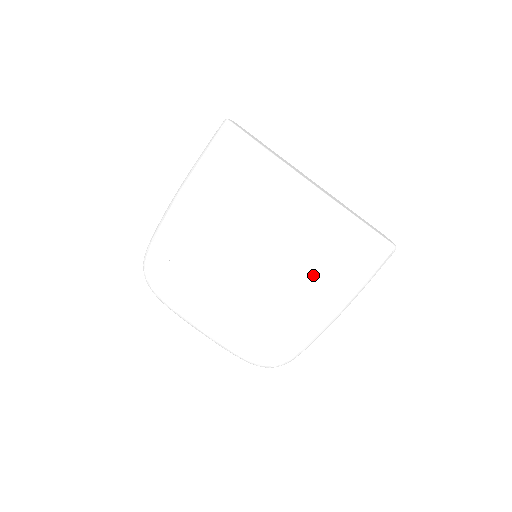
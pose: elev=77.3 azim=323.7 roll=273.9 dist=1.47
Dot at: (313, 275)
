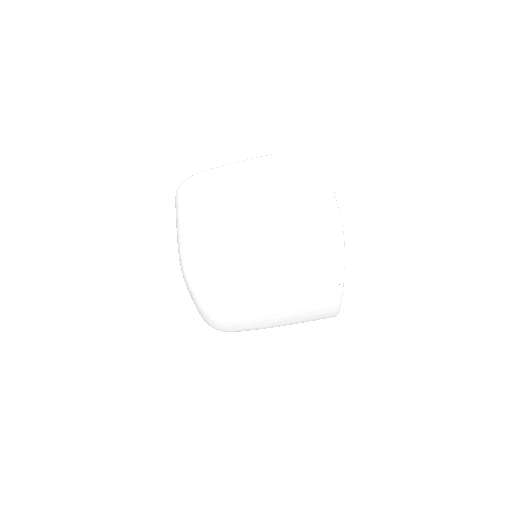
Dot at: (292, 319)
